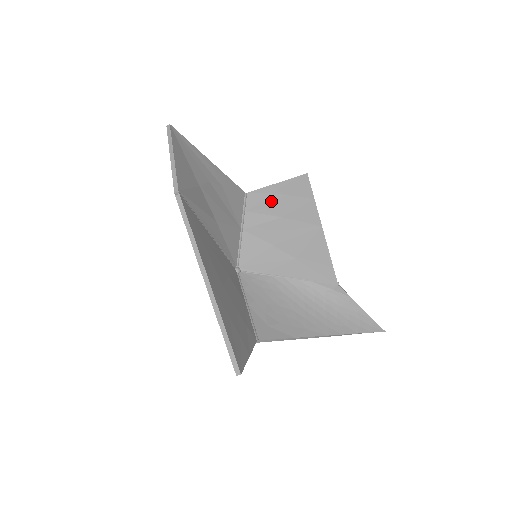
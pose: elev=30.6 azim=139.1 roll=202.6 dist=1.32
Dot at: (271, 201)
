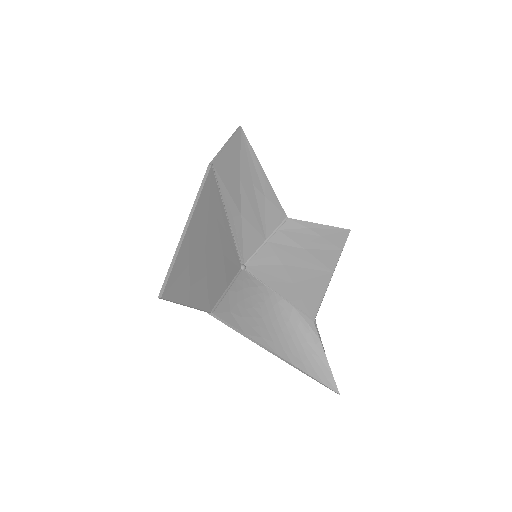
Dot at: (304, 233)
